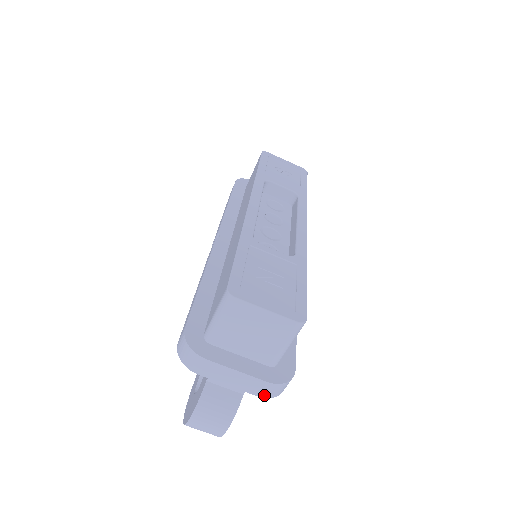
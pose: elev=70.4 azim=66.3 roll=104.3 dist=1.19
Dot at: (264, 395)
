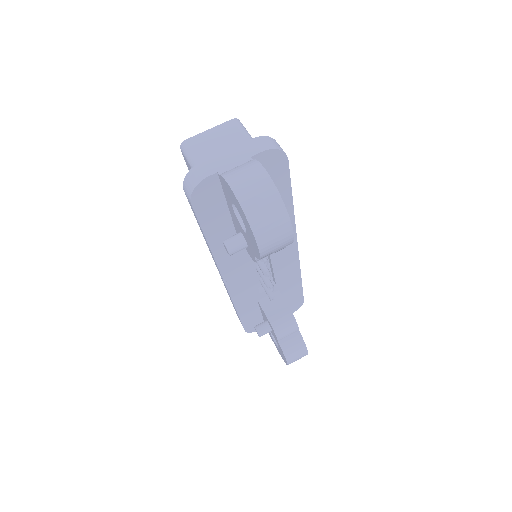
Dot at: (265, 148)
